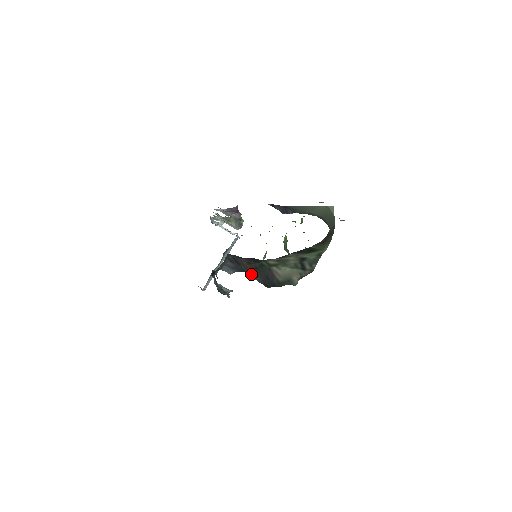
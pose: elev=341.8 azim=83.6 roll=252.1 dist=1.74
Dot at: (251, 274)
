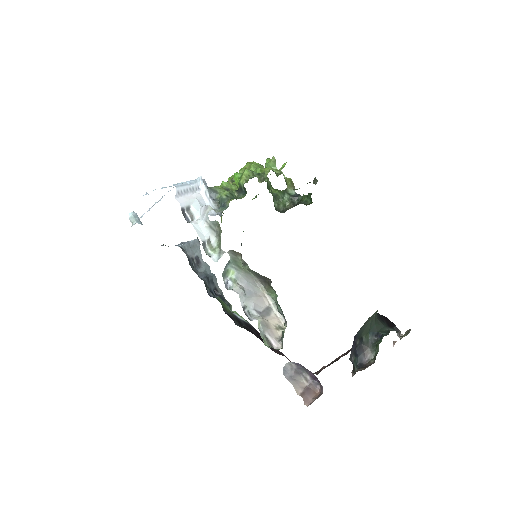
Dot at: occluded
